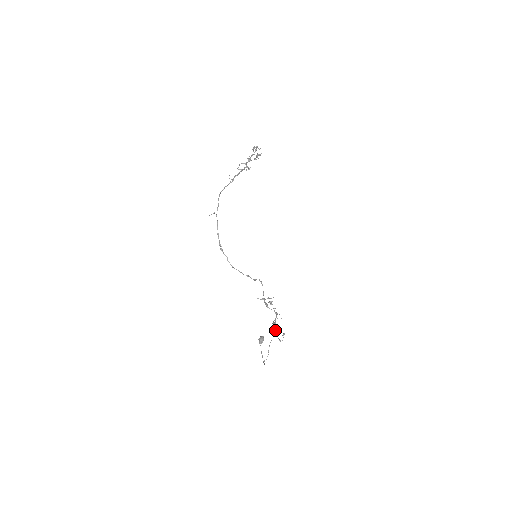
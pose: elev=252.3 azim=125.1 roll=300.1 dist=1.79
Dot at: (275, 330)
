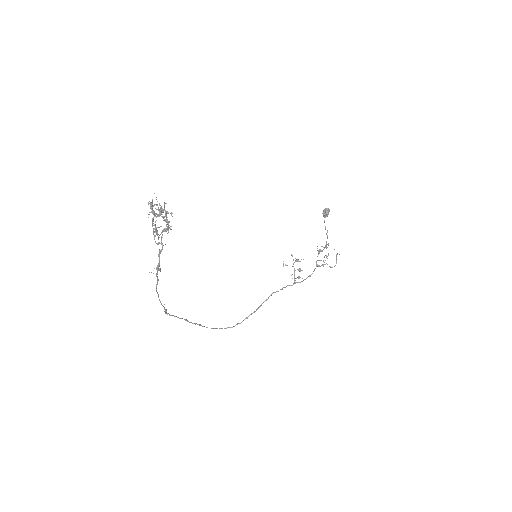
Dot at: occluded
